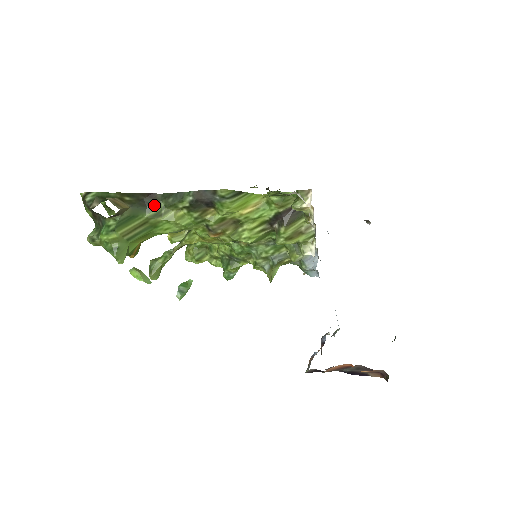
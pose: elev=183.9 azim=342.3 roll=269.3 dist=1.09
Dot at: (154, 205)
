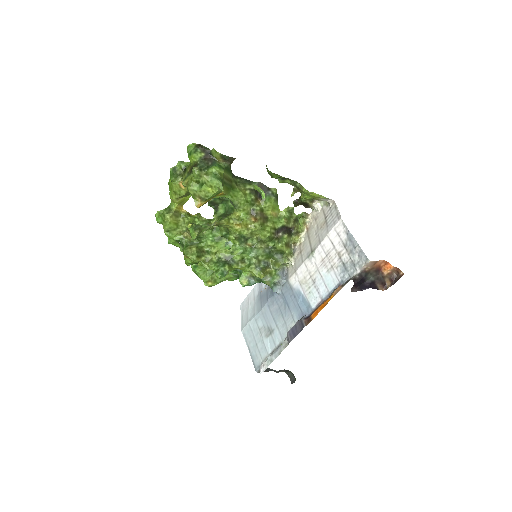
Dot at: (235, 177)
